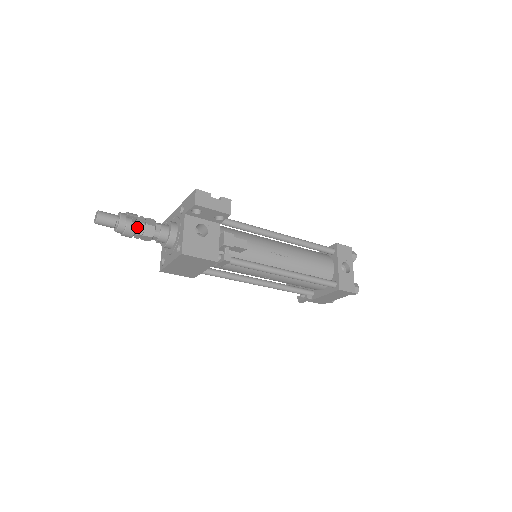
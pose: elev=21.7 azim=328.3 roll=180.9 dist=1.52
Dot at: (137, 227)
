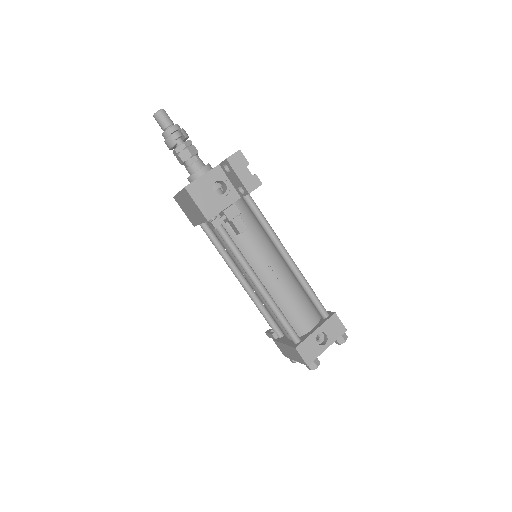
Dot at: (180, 145)
